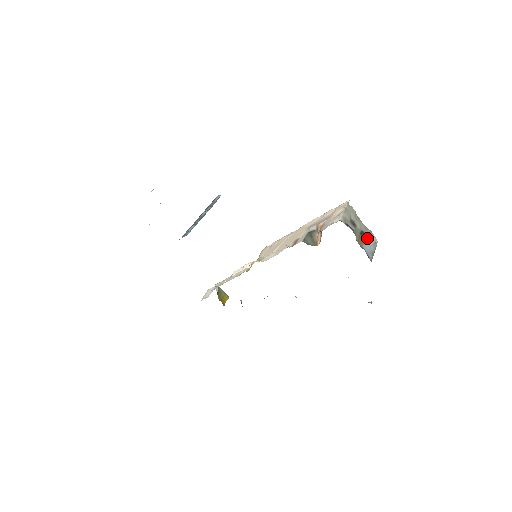
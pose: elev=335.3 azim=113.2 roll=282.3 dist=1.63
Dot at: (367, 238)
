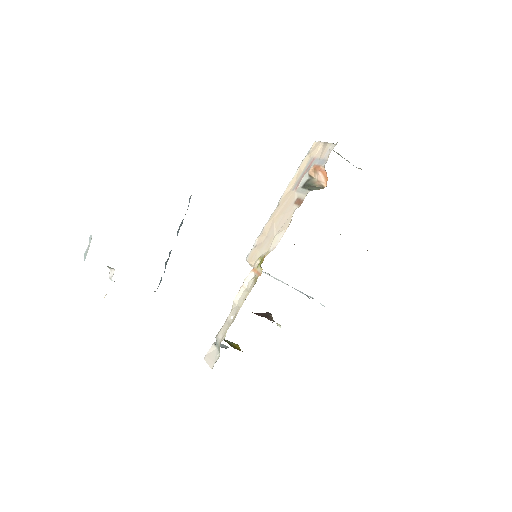
Dot at: occluded
